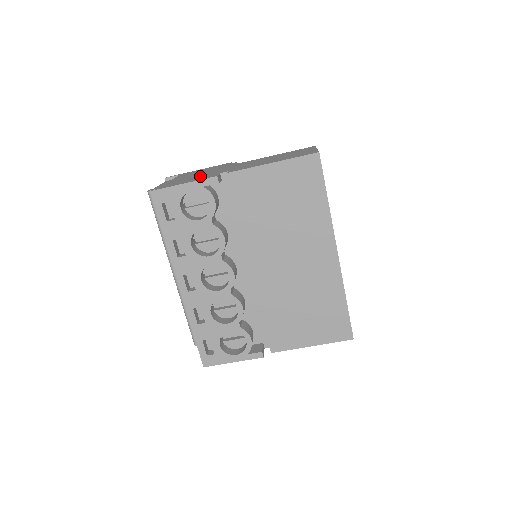
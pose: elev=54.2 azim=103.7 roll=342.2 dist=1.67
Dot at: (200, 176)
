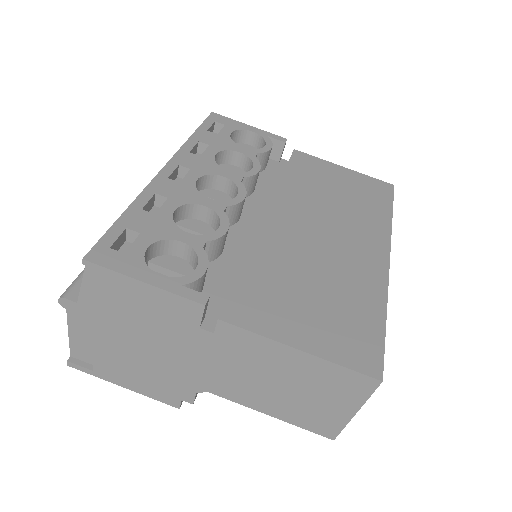
Dot at: occluded
